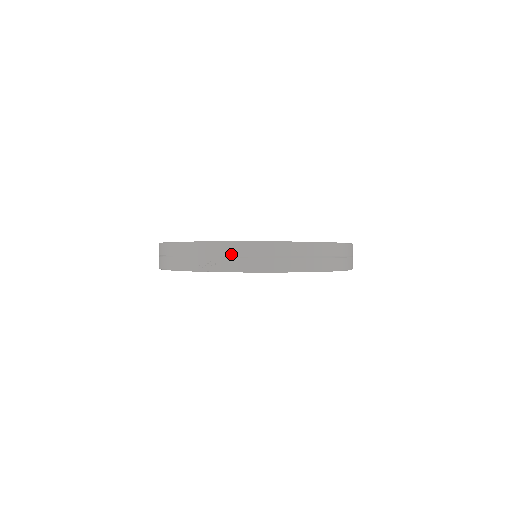
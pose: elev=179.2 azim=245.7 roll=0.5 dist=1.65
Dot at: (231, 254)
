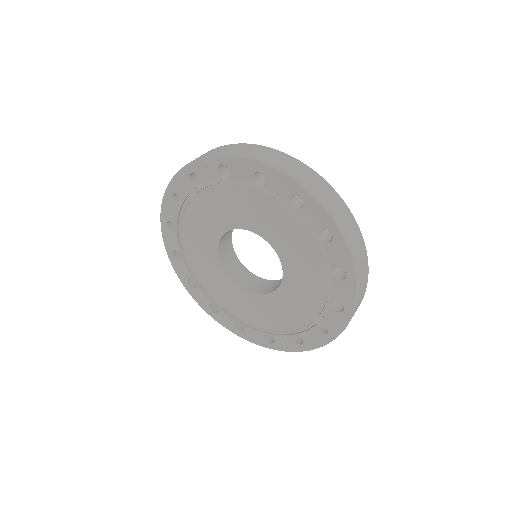
Dot at: (232, 148)
